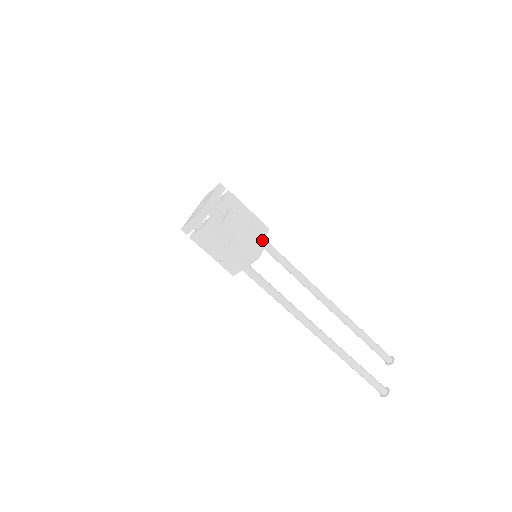
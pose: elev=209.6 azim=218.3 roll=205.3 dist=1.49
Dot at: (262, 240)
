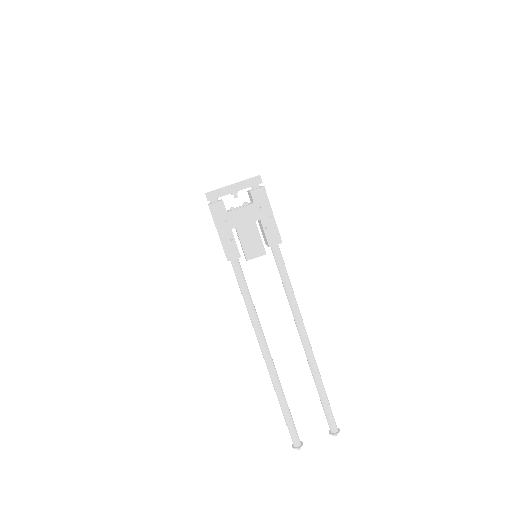
Dot at: (273, 247)
